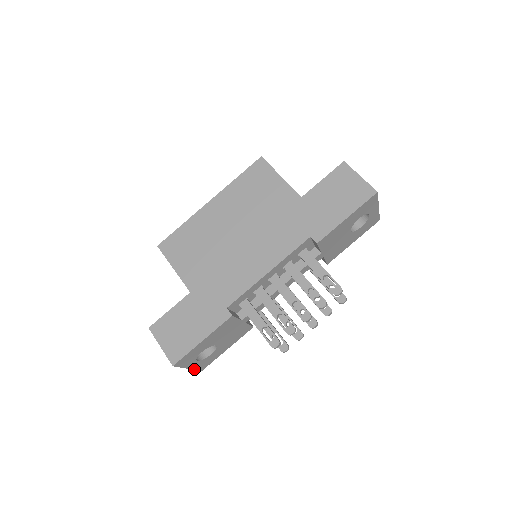
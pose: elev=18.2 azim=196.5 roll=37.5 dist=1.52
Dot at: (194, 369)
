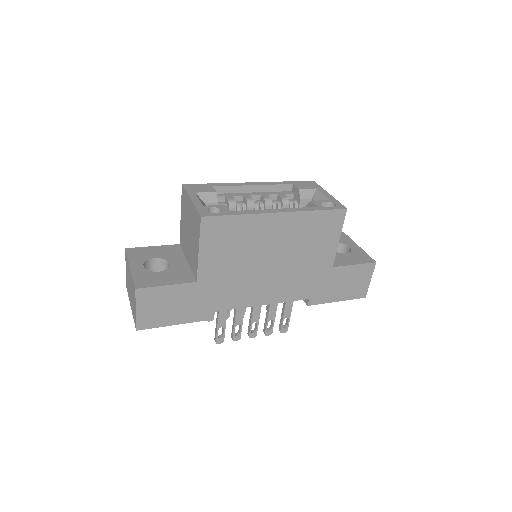
Dot at: (129, 299)
